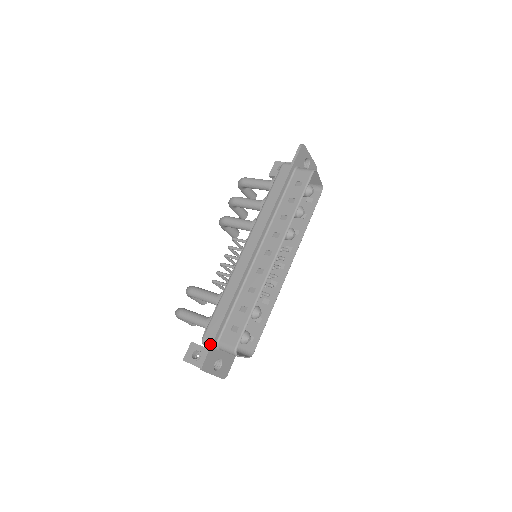
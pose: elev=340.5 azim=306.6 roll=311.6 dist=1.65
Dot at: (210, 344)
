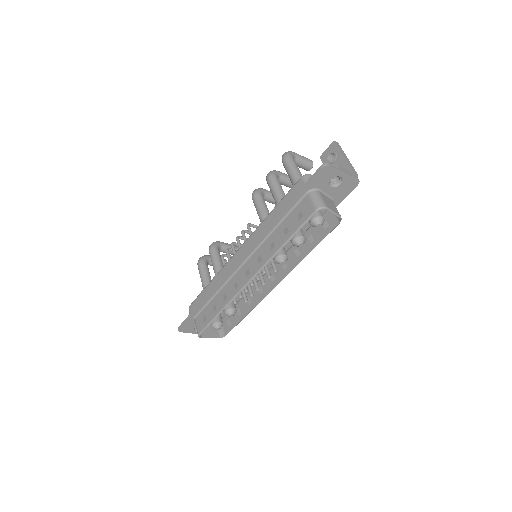
Dot at: (187, 318)
